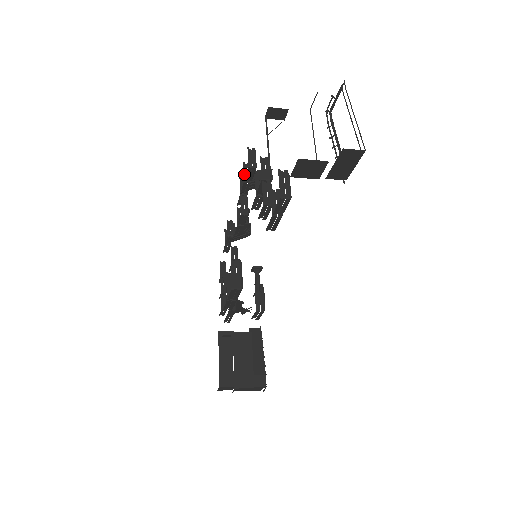
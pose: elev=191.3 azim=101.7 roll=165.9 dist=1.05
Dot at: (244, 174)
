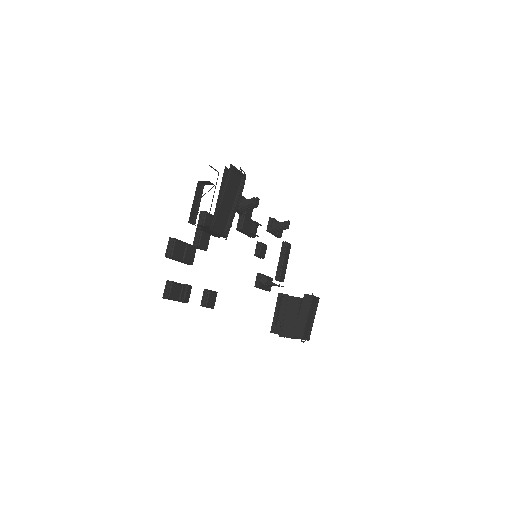
Dot at: occluded
